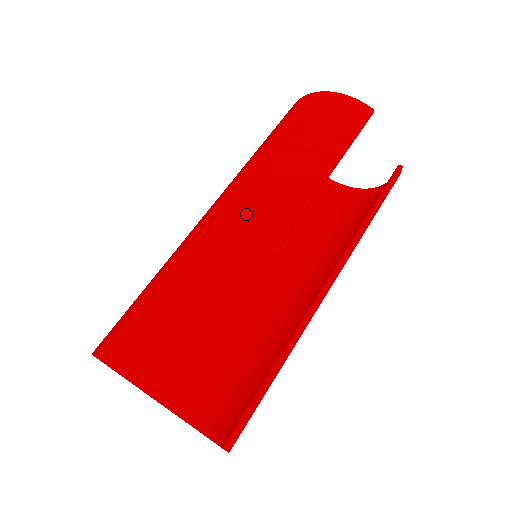
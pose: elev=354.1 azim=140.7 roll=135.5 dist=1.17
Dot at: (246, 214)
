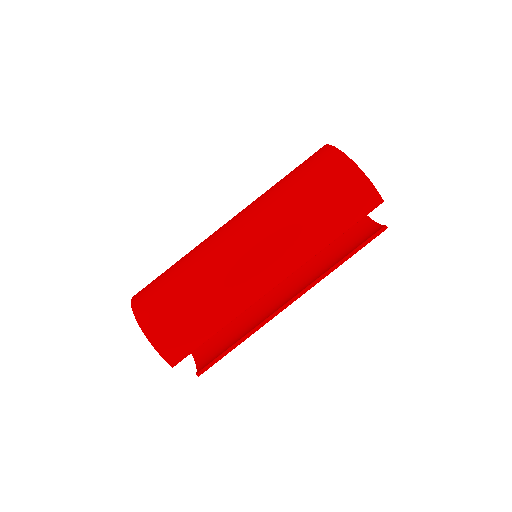
Dot at: (257, 262)
